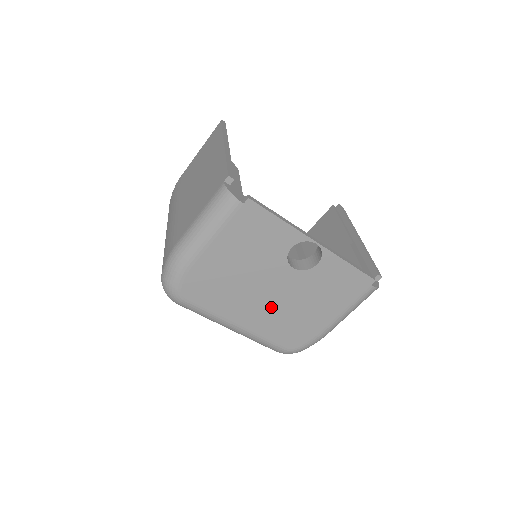
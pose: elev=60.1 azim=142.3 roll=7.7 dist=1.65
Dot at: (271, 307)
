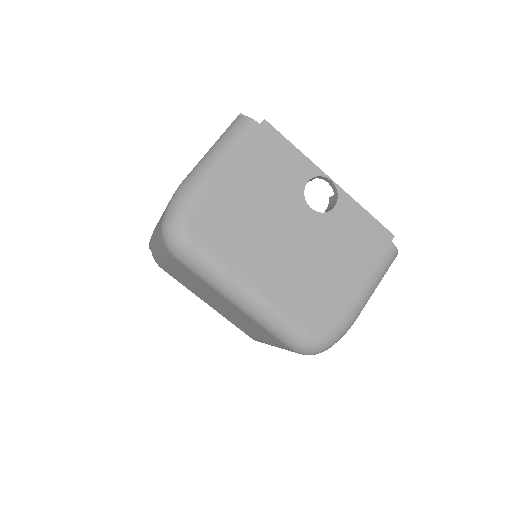
Dot at: (290, 262)
